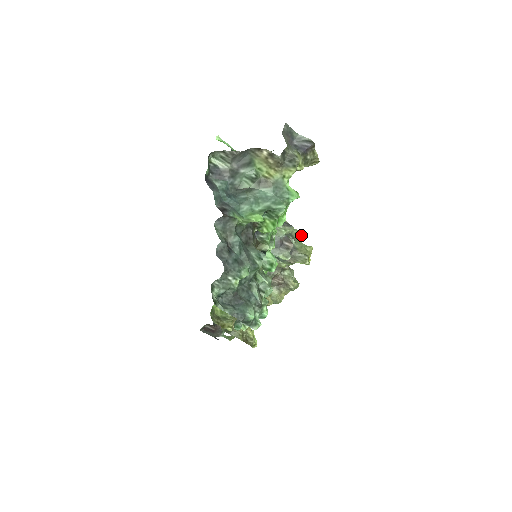
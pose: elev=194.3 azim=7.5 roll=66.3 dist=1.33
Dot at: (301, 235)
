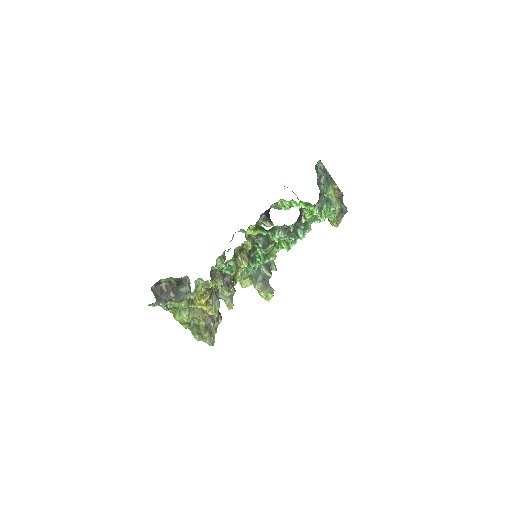
Dot at: occluded
